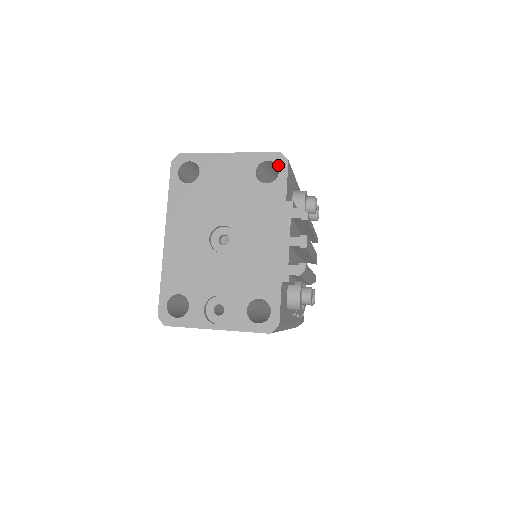
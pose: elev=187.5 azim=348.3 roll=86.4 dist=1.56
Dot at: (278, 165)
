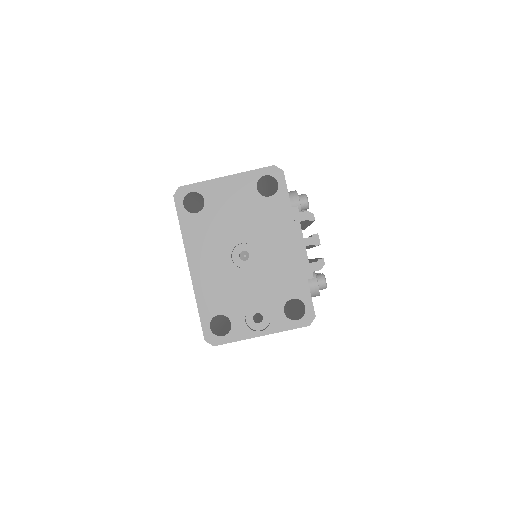
Dot at: (275, 177)
